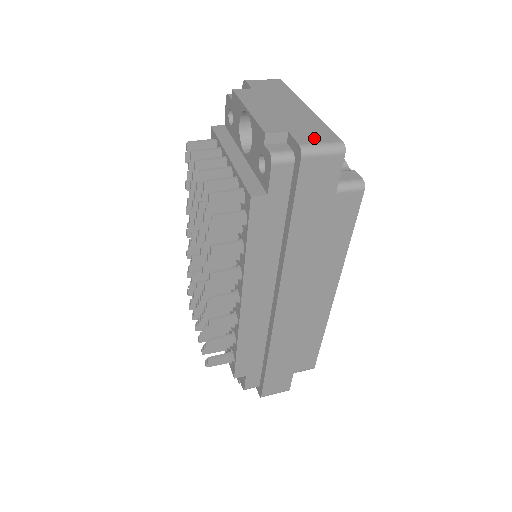
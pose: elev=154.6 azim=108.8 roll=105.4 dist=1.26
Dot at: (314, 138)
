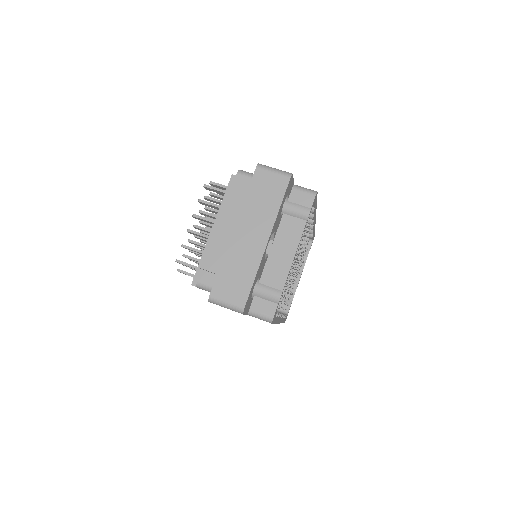
Dot at: (227, 292)
